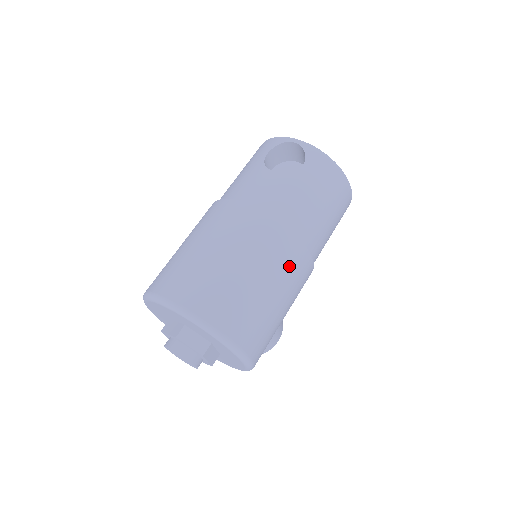
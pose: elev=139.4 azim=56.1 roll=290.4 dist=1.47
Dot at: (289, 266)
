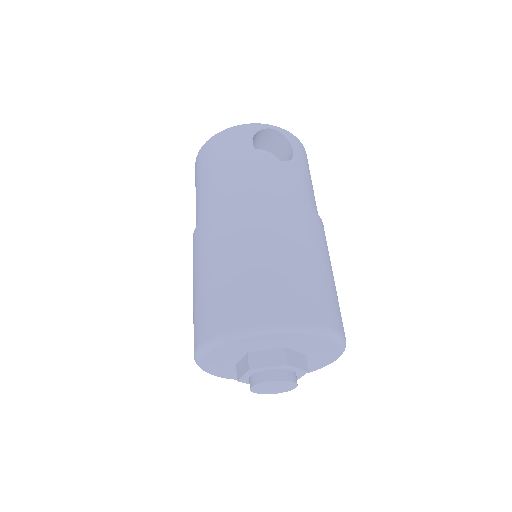
Dot at: occluded
